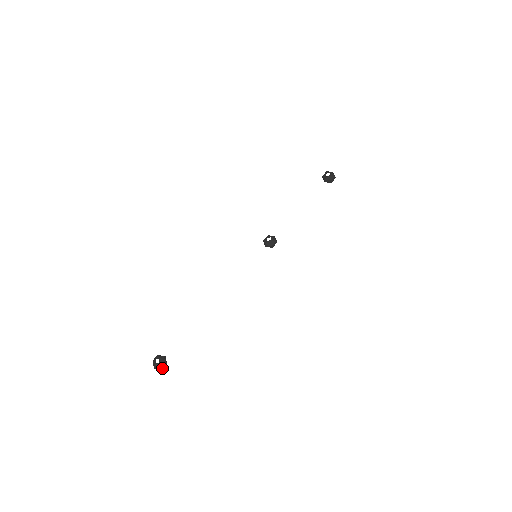
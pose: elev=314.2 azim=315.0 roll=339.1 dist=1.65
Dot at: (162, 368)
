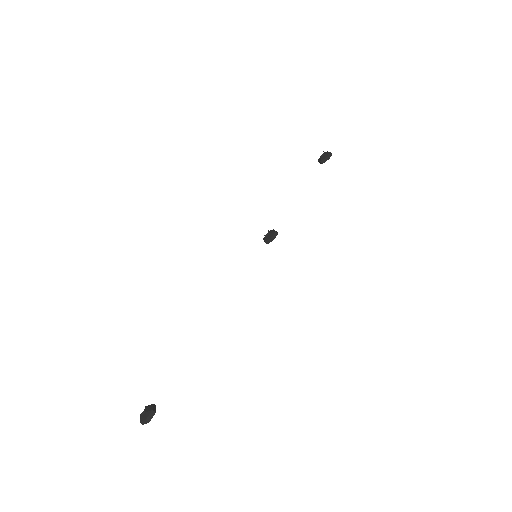
Dot at: (150, 419)
